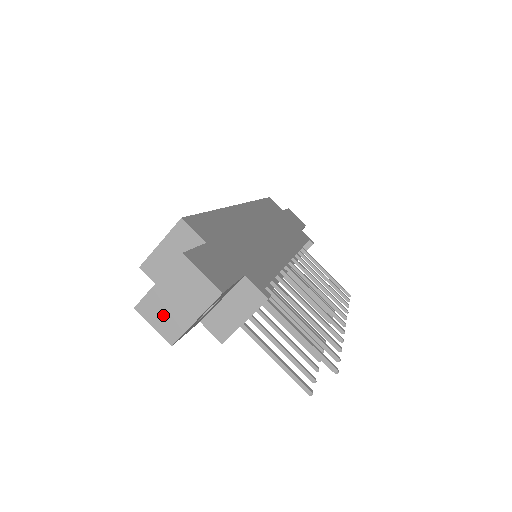
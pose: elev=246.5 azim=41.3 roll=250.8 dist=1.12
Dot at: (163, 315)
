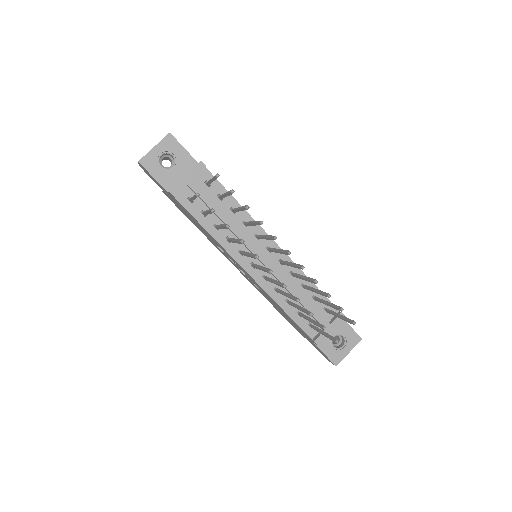
Dot at: occluded
